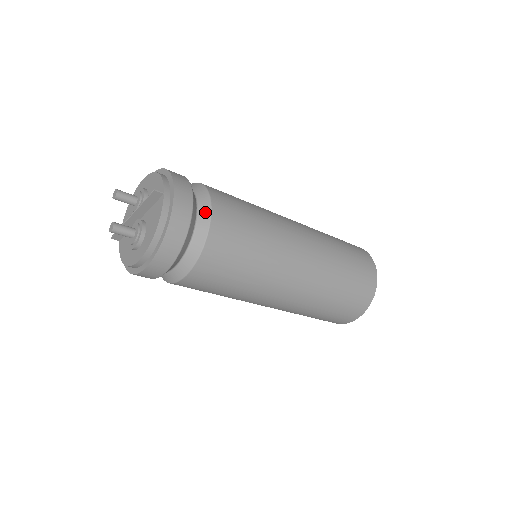
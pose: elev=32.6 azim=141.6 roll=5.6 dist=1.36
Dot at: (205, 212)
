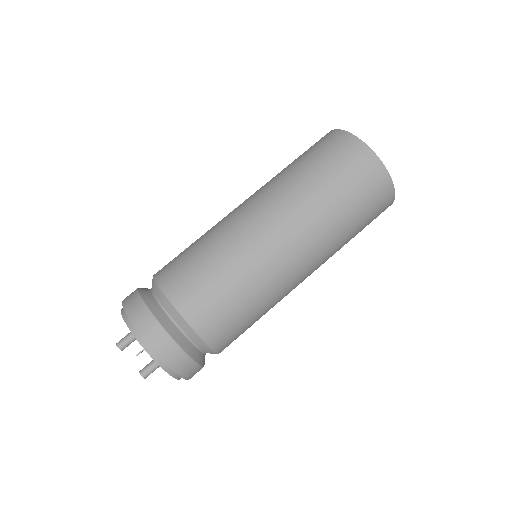
Dot at: (183, 324)
